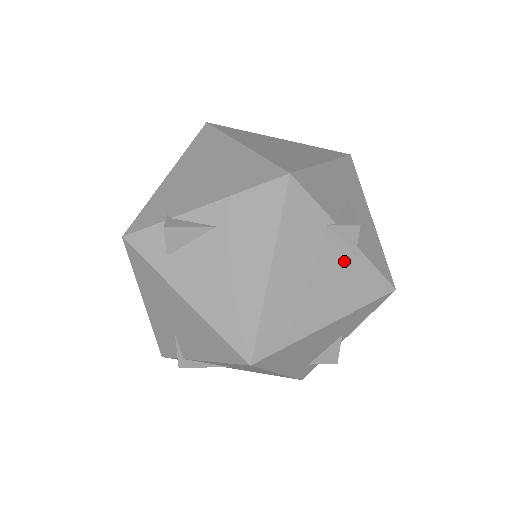
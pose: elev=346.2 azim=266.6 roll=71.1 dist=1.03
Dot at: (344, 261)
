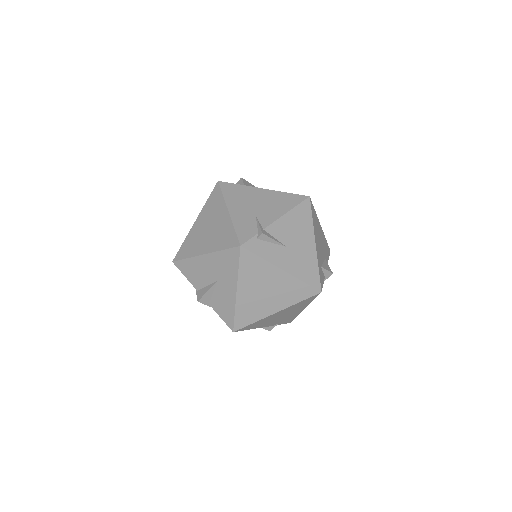
Dot at: occluded
